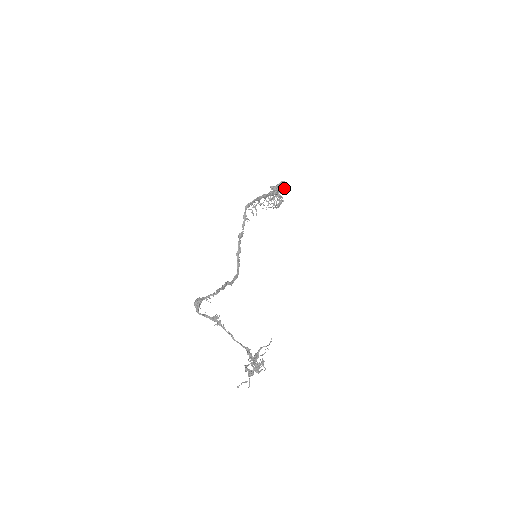
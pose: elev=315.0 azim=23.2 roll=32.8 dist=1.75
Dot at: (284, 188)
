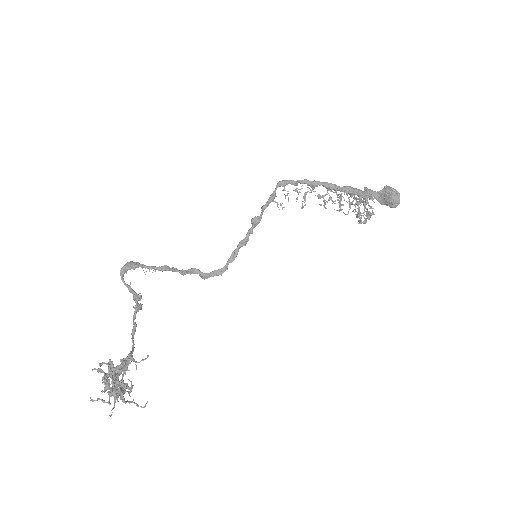
Dot at: (389, 198)
